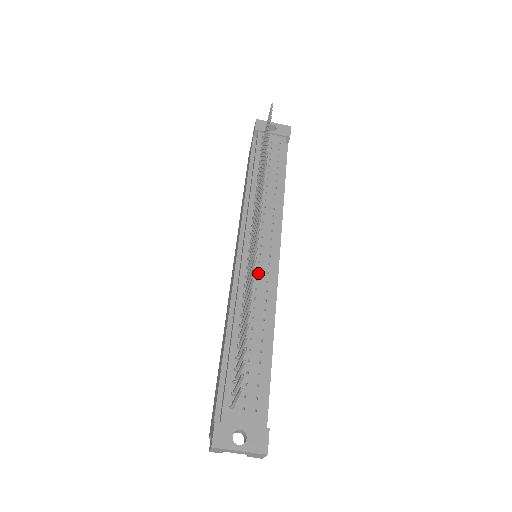
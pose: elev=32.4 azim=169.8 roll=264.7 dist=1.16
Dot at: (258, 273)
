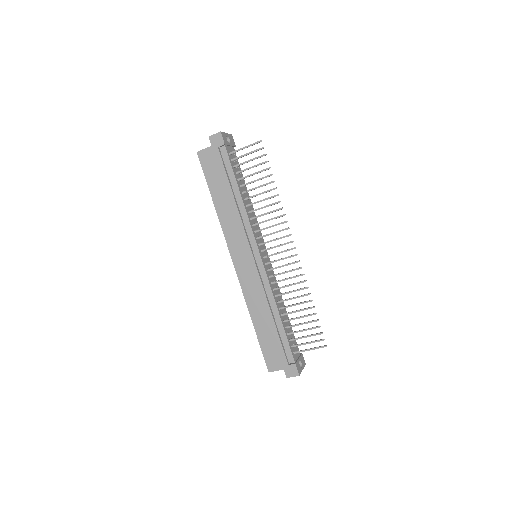
Dot at: (270, 271)
